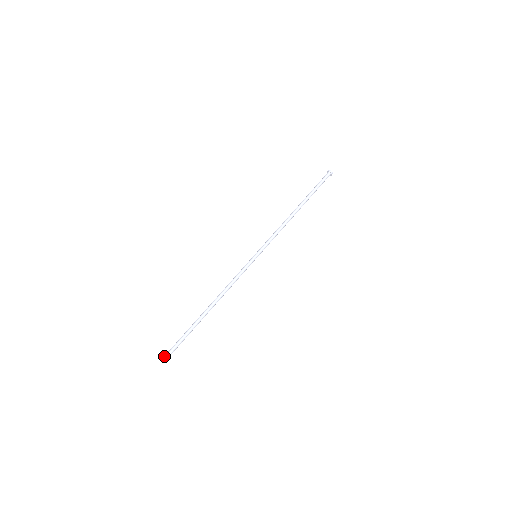
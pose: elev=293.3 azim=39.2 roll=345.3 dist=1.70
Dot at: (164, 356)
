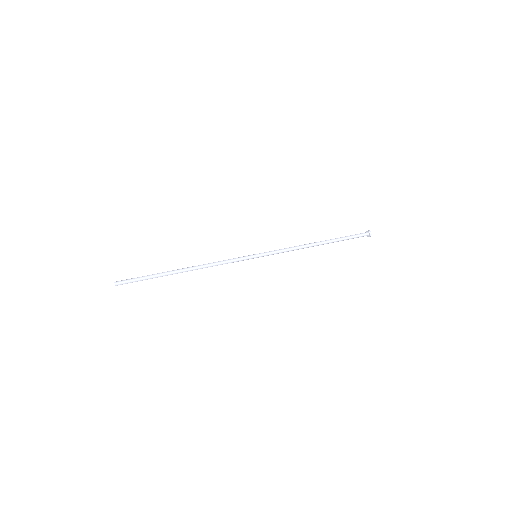
Dot at: (117, 281)
